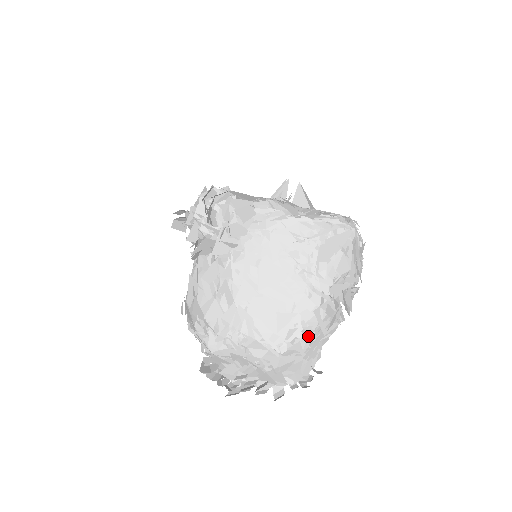
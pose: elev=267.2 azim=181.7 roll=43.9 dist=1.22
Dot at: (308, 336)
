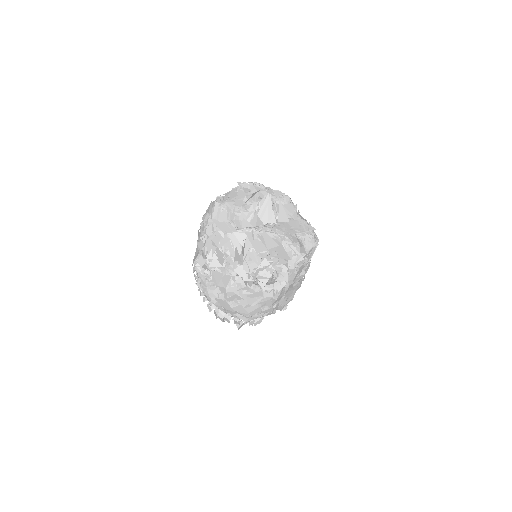
Dot at: occluded
